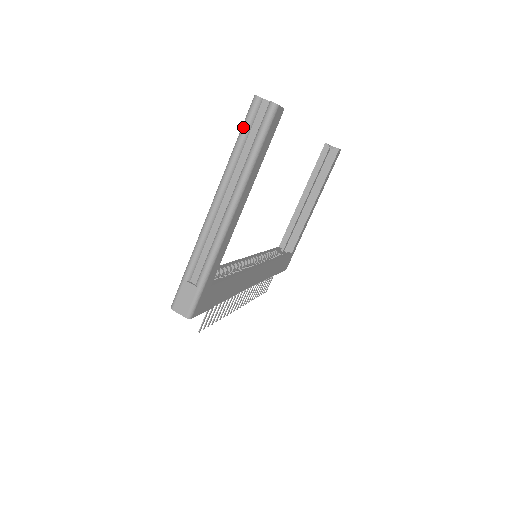
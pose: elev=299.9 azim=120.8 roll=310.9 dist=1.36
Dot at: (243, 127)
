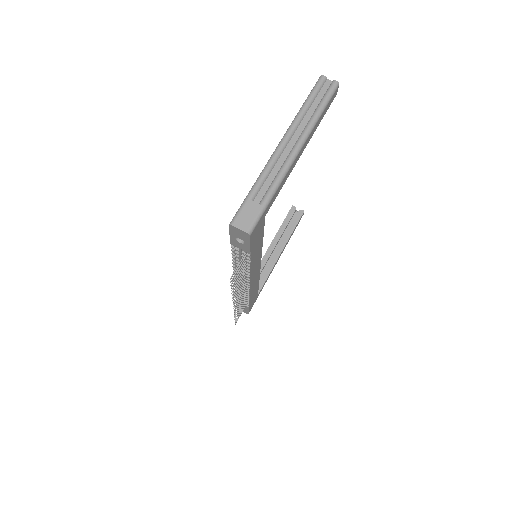
Dot at: (312, 93)
